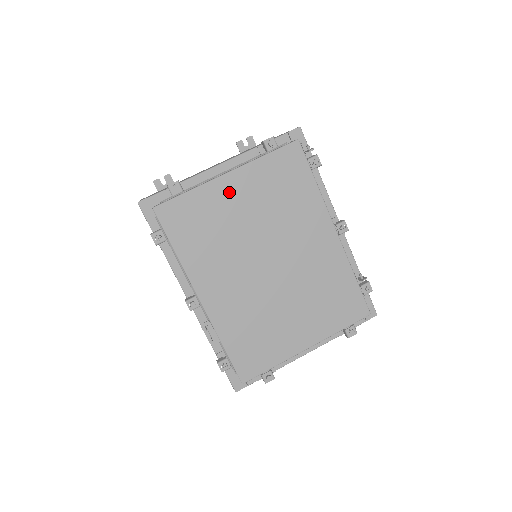
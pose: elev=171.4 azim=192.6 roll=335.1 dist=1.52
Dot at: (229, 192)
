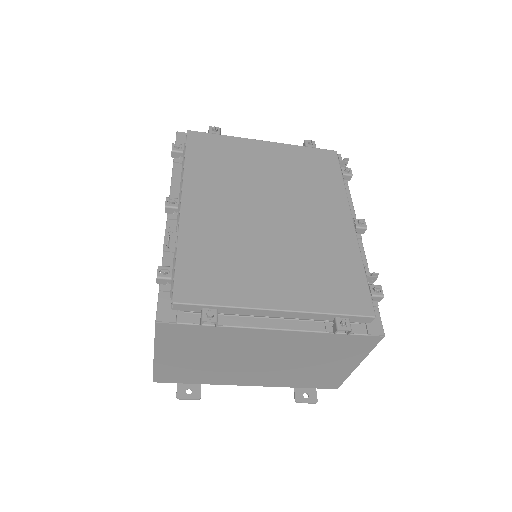
Dot at: (259, 151)
